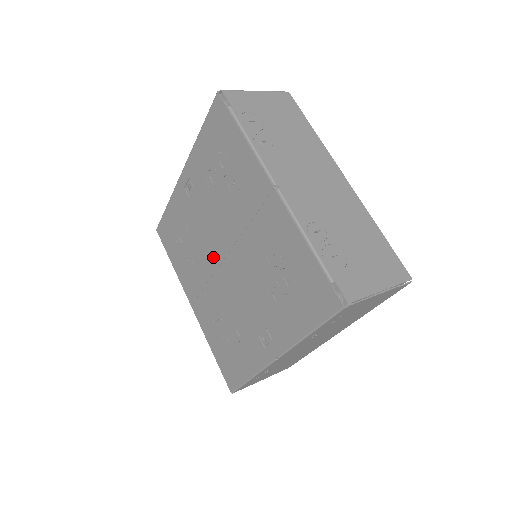
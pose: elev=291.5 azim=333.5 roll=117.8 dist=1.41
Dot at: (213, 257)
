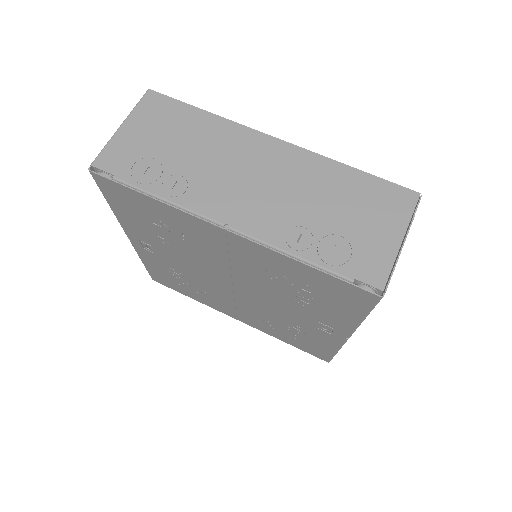
Dot at: (222, 288)
